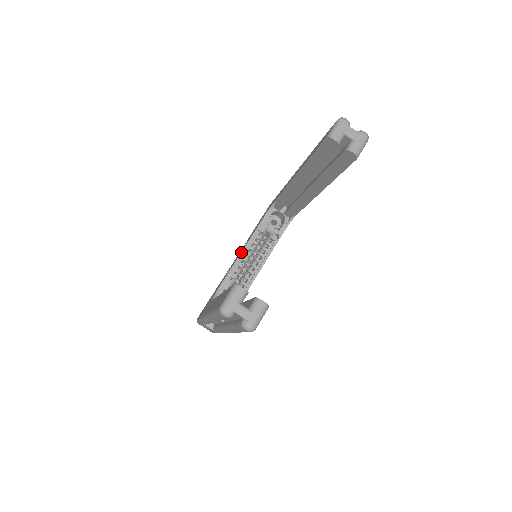
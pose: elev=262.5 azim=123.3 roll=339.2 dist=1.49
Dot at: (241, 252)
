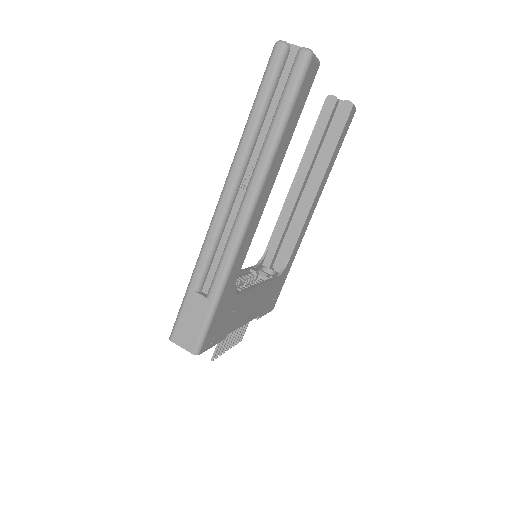
Dot at: occluded
